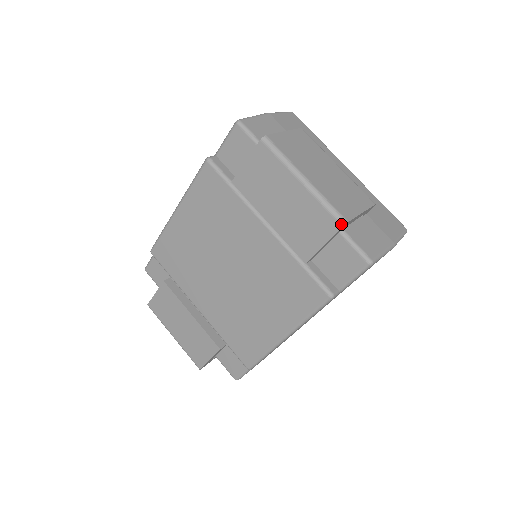
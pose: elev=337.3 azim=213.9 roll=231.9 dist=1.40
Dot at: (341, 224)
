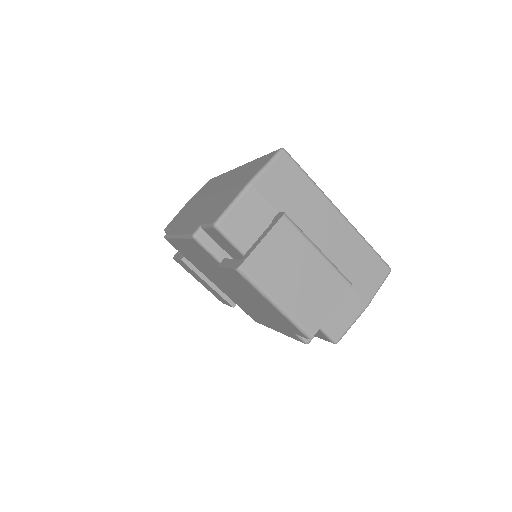
Dot at: (307, 338)
